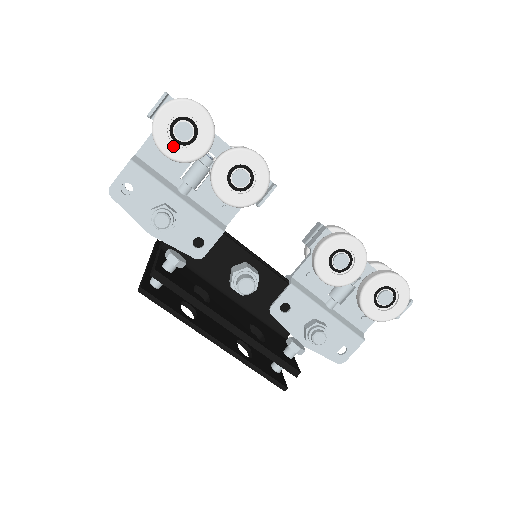
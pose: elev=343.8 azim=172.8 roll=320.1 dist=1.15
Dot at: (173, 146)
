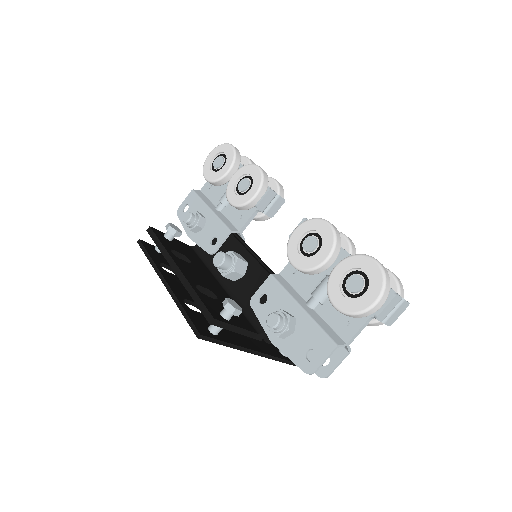
Dot at: (211, 172)
